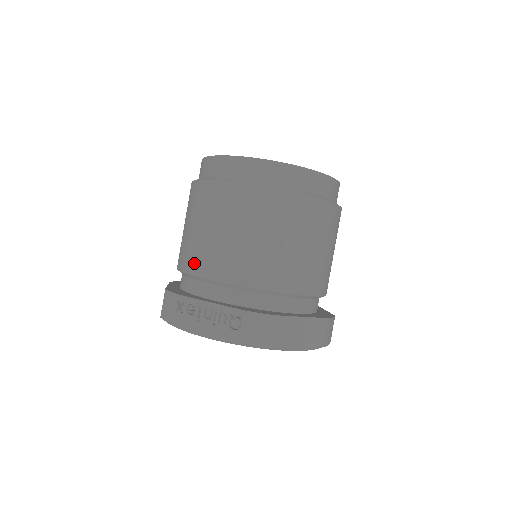
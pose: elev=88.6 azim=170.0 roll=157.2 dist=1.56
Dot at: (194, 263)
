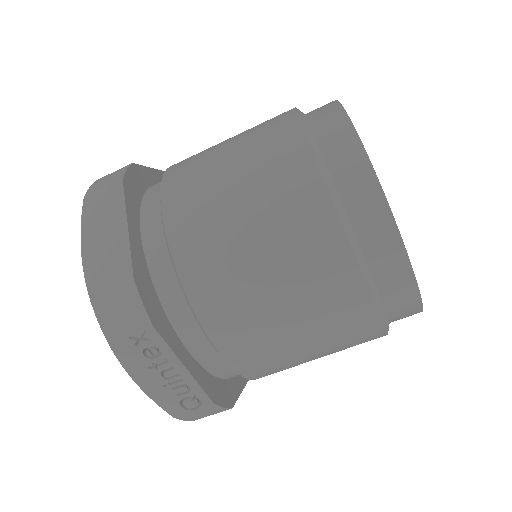
Dot at: (210, 298)
